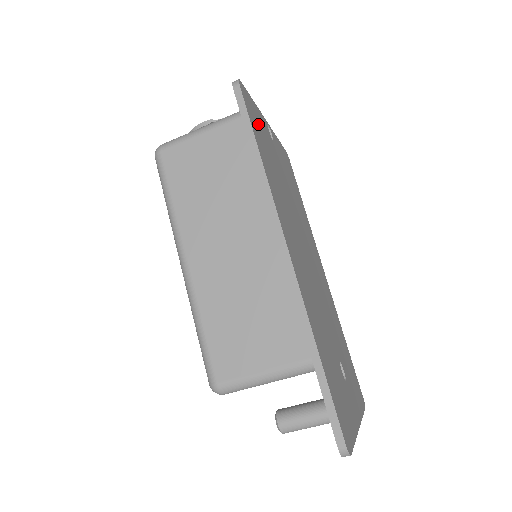
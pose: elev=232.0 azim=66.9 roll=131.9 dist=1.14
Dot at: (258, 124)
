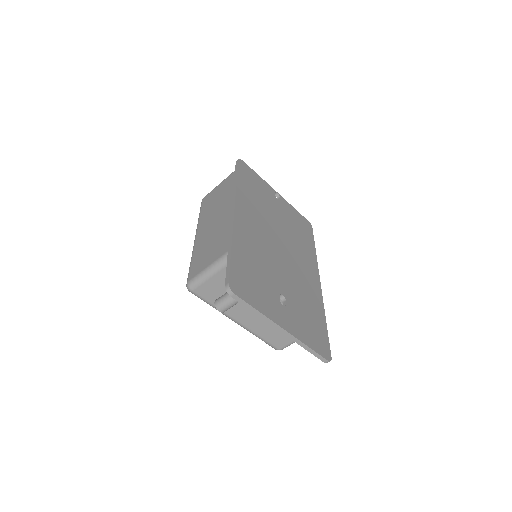
Dot at: (253, 180)
